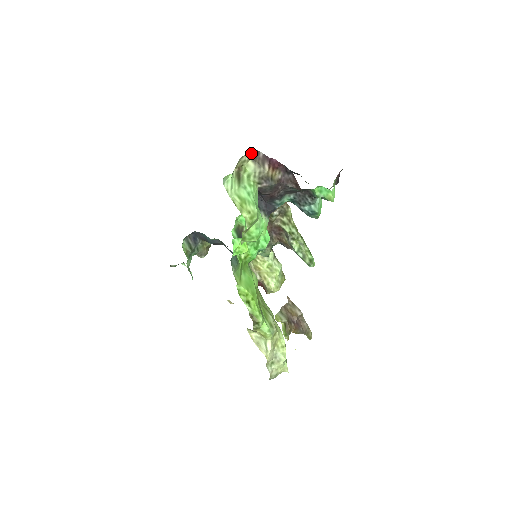
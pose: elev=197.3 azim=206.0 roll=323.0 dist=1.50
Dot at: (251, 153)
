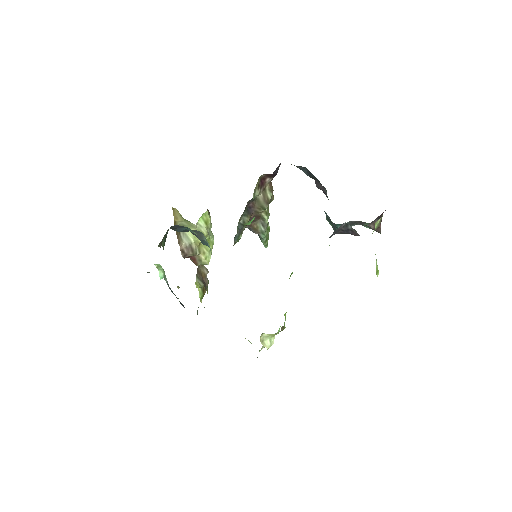
Dot at: occluded
